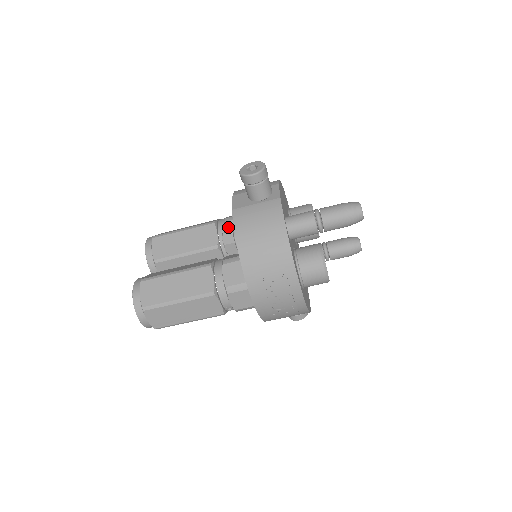
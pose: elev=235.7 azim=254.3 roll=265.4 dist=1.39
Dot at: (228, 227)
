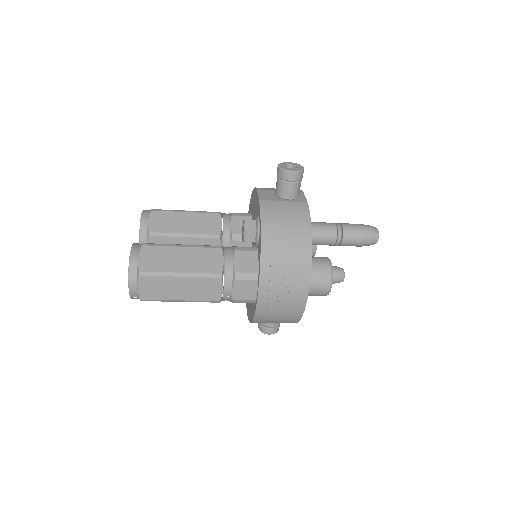
Dot at: (234, 221)
